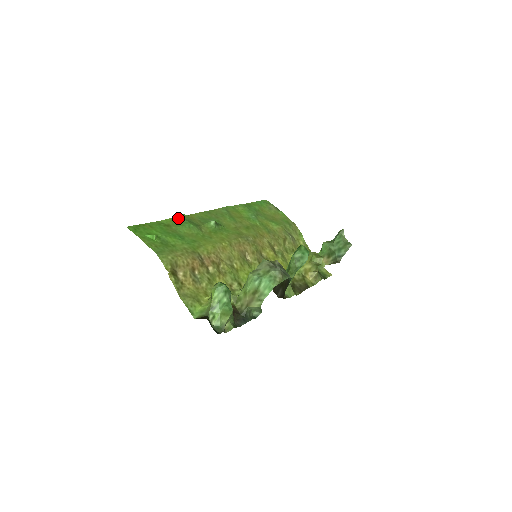
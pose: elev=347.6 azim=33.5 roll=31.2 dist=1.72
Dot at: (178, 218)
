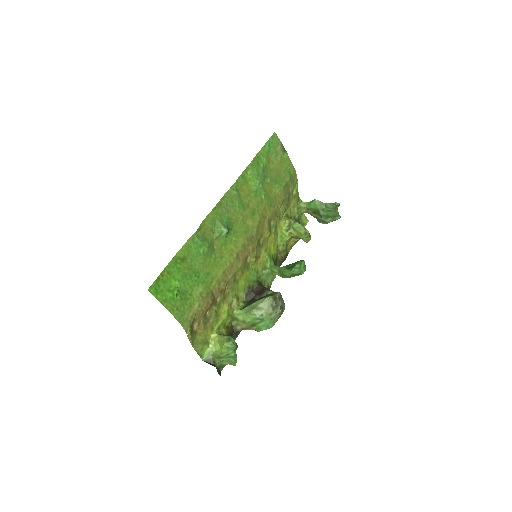
Dot at: (192, 239)
